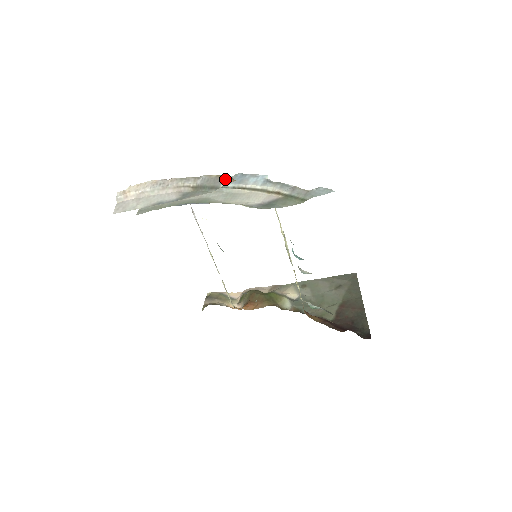
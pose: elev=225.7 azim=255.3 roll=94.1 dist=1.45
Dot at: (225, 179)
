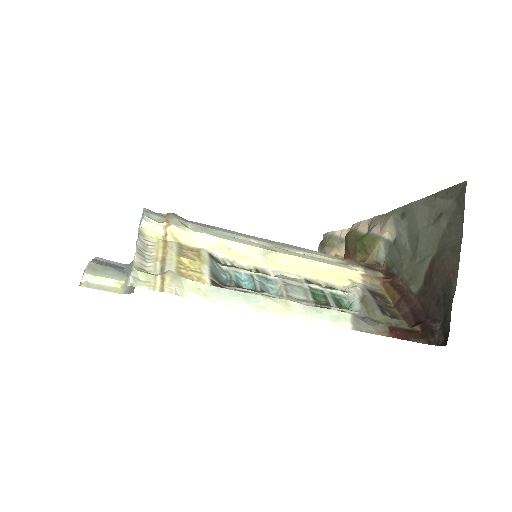
Dot at: (83, 278)
